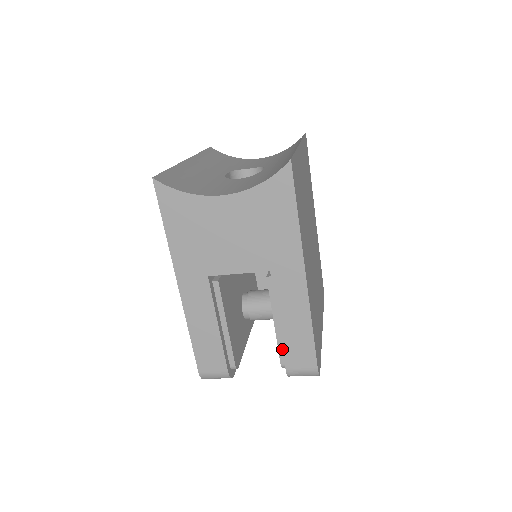
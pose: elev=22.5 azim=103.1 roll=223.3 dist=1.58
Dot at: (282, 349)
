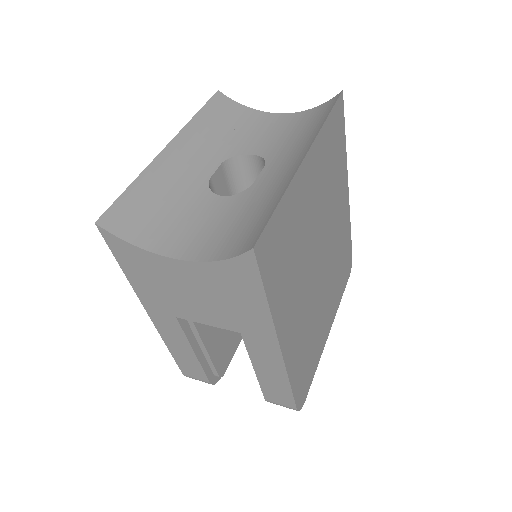
Dot at: (260, 387)
